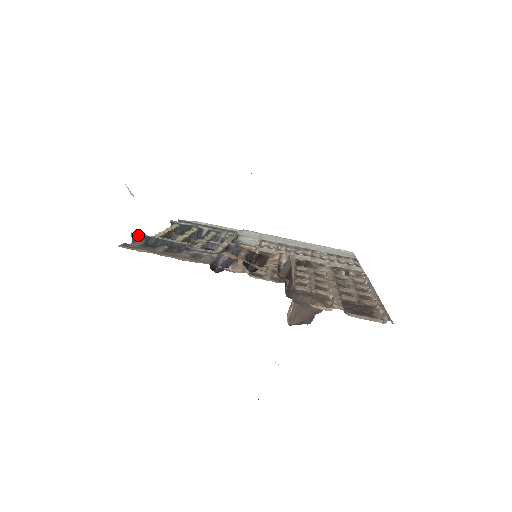
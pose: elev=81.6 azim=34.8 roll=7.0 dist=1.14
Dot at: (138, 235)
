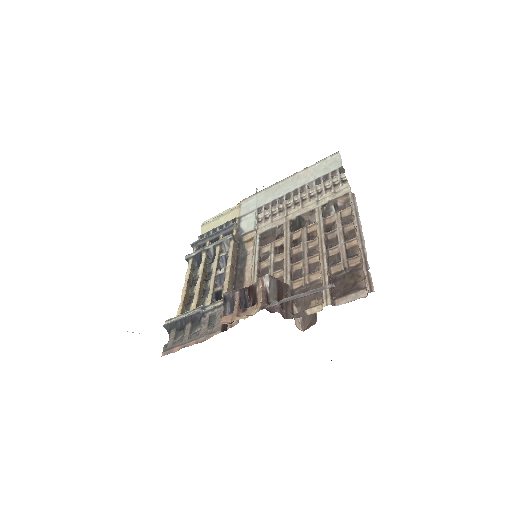
Dot at: (168, 325)
